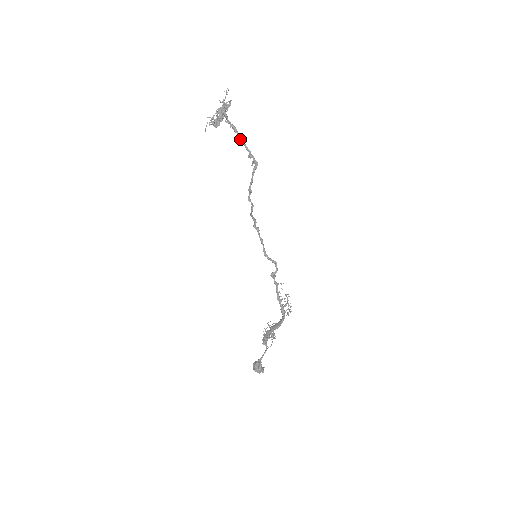
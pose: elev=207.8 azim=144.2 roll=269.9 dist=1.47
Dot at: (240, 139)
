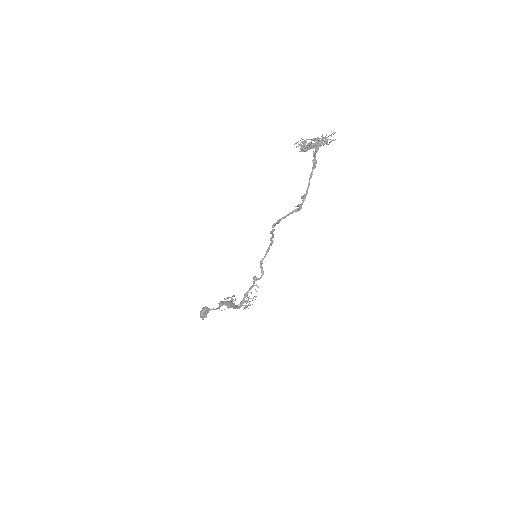
Dot at: (310, 177)
